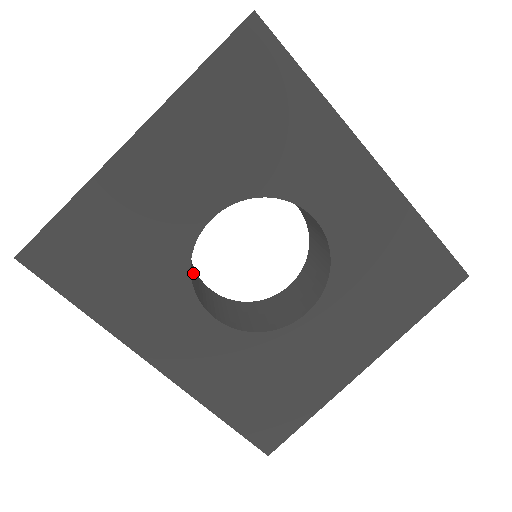
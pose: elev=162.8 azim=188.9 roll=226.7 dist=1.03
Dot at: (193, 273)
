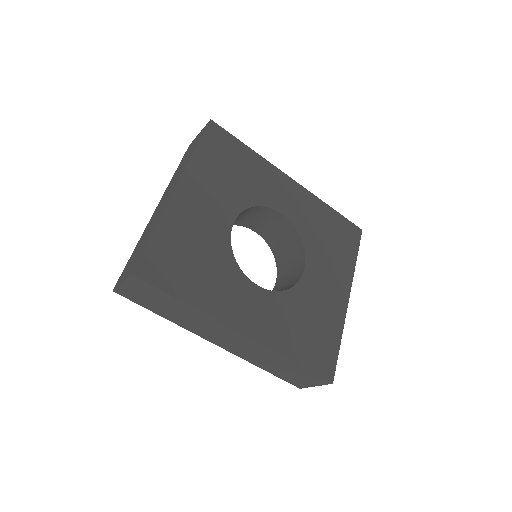
Dot at: occluded
